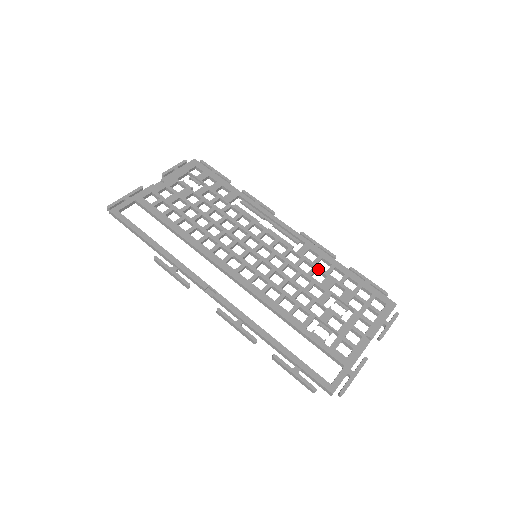
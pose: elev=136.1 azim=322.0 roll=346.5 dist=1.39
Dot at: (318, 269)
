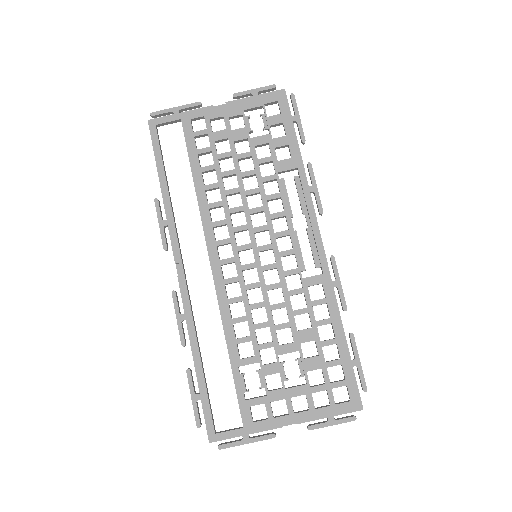
Dot at: (309, 313)
